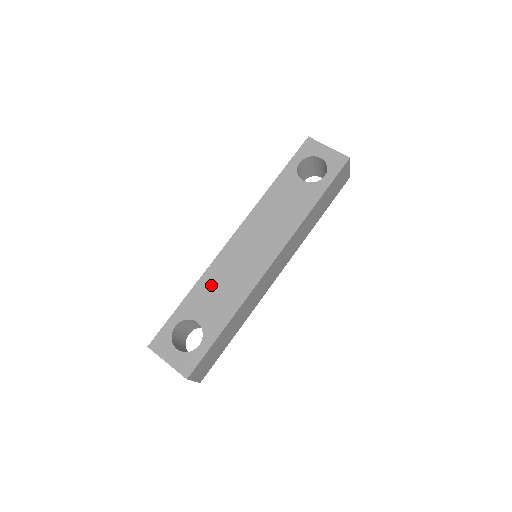
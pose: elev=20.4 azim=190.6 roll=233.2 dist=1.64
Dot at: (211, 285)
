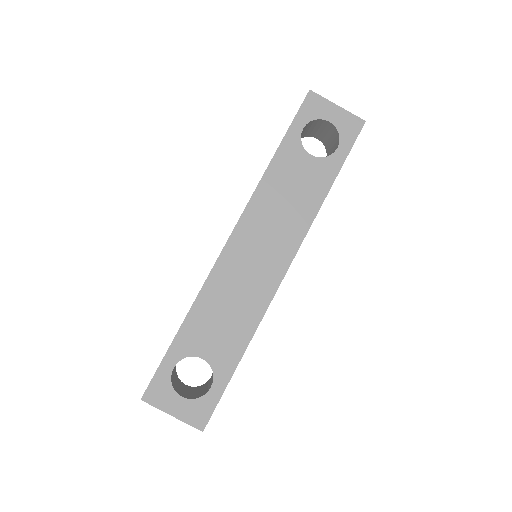
Dot at: (212, 308)
